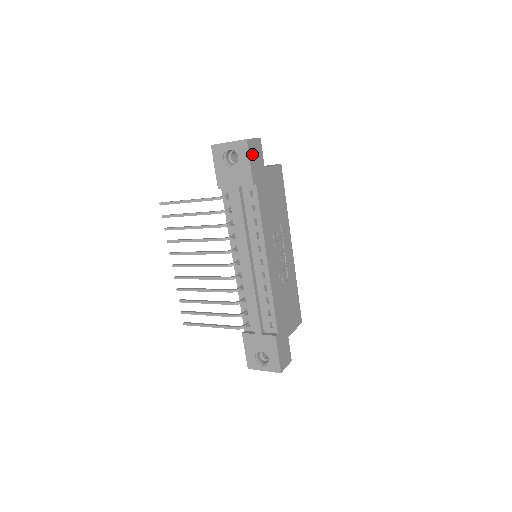
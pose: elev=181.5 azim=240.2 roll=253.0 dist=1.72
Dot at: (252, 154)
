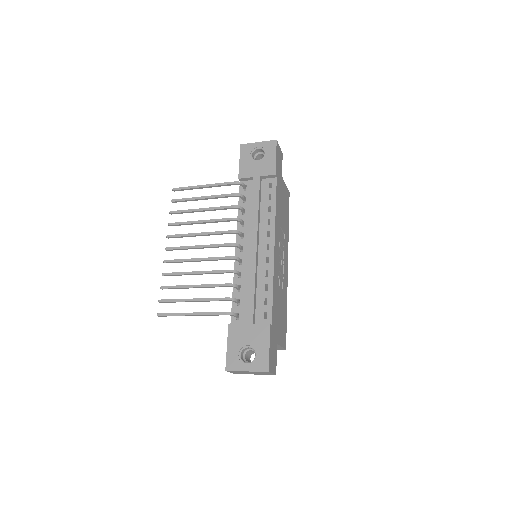
Dot at: (277, 154)
